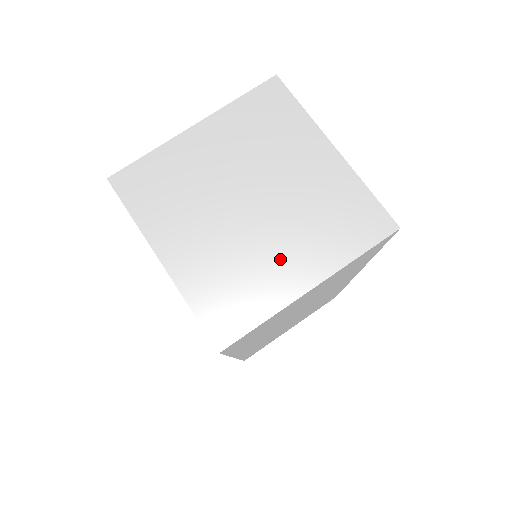
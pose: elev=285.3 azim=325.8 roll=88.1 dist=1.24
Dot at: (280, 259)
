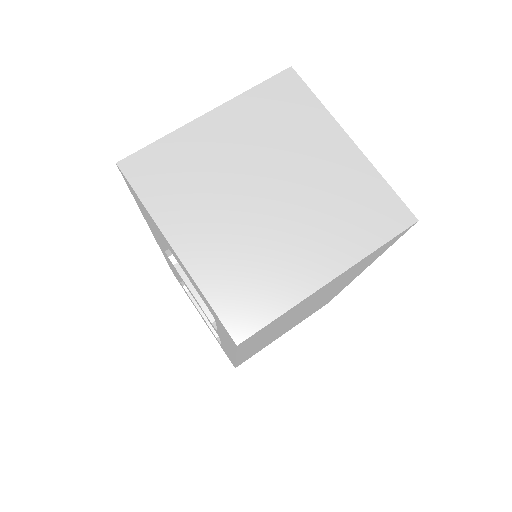
Dot at: (299, 249)
